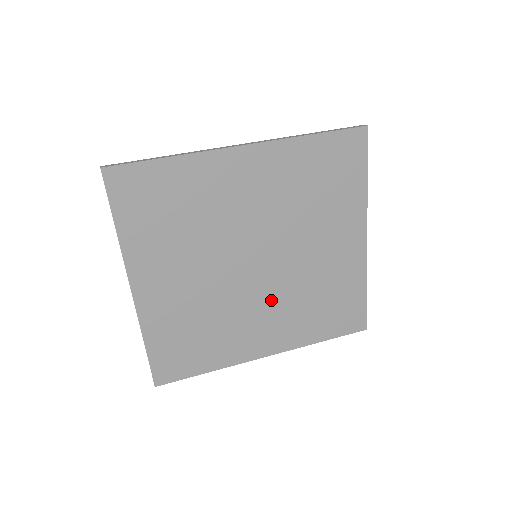
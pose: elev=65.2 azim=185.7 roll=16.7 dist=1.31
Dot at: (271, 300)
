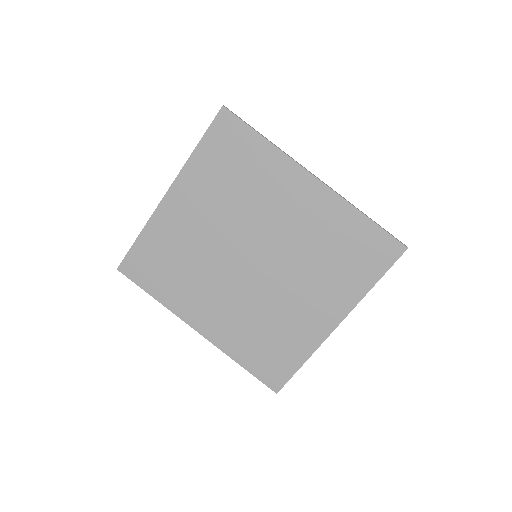
Dot at: (236, 295)
